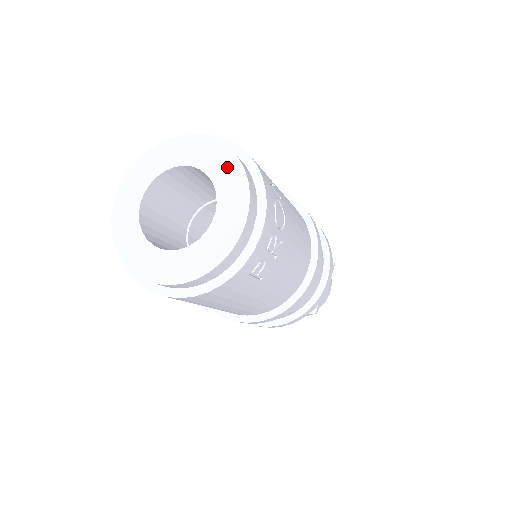
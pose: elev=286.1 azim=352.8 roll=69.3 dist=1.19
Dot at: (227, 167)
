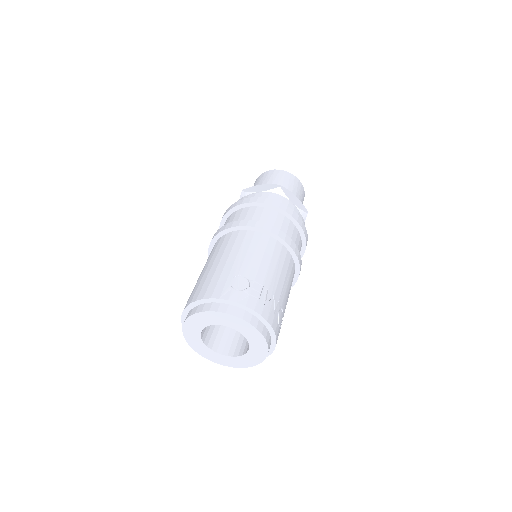
Dot at: (251, 332)
